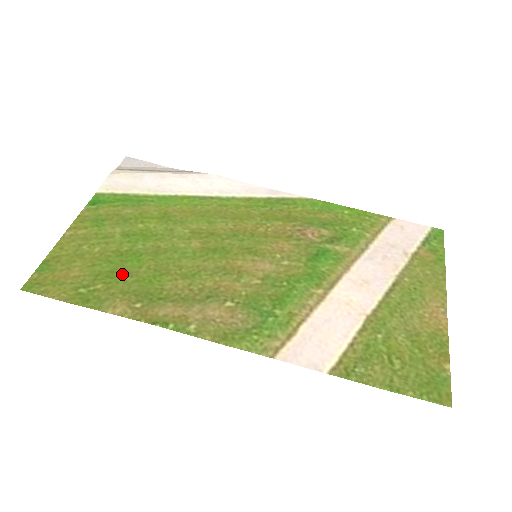
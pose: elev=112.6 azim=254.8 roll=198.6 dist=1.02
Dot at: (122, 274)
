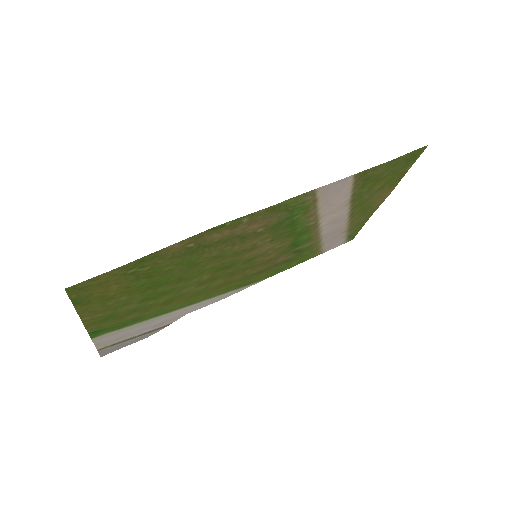
Dot at: (160, 273)
